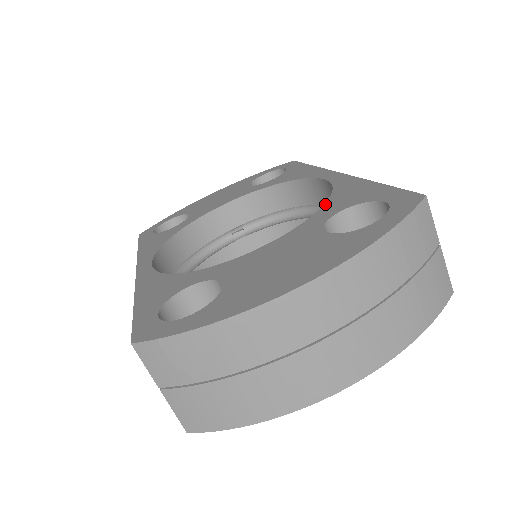
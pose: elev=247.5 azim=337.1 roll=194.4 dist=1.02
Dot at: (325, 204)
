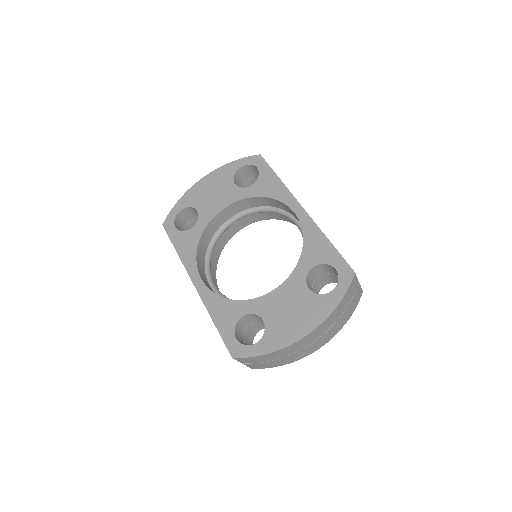
Dot at: (302, 253)
